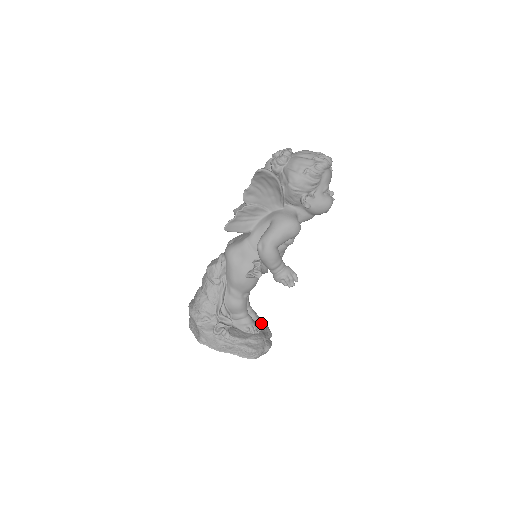
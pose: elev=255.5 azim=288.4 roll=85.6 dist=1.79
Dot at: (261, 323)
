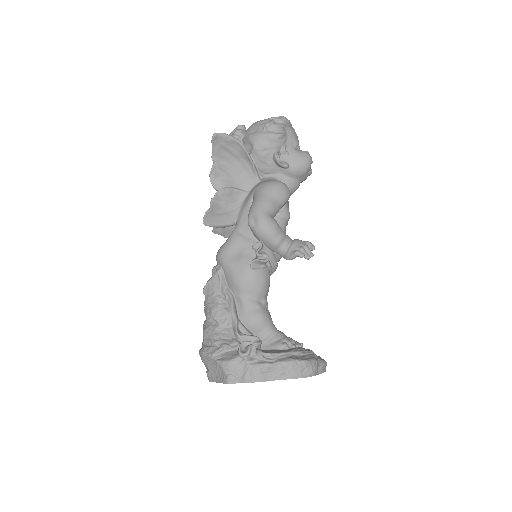
Dot at: occluded
